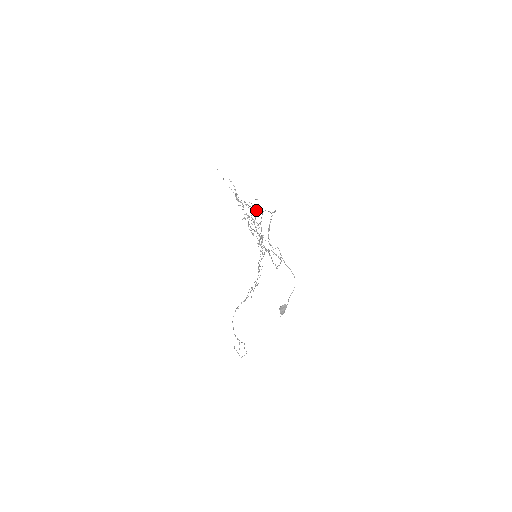
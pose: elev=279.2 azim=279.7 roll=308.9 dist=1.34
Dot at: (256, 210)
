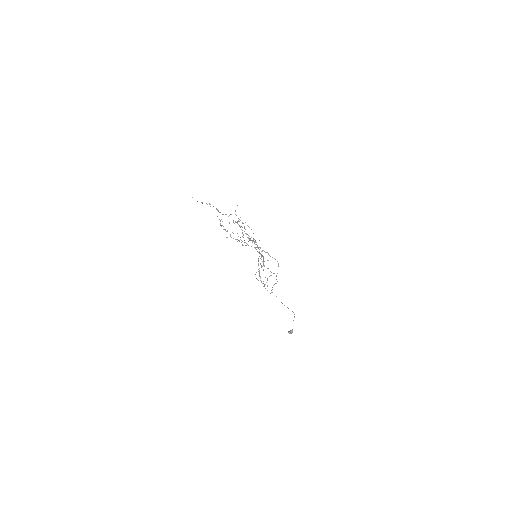
Dot at: occluded
